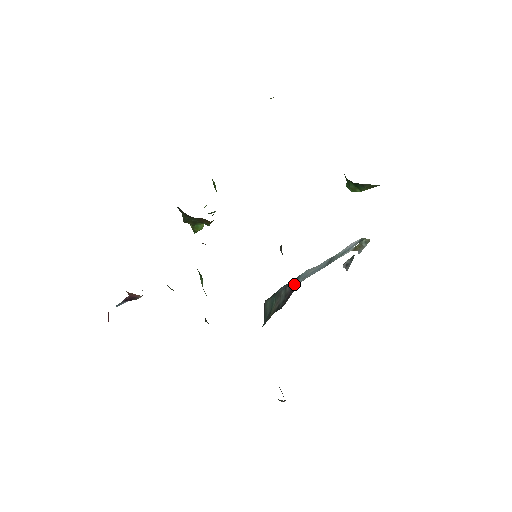
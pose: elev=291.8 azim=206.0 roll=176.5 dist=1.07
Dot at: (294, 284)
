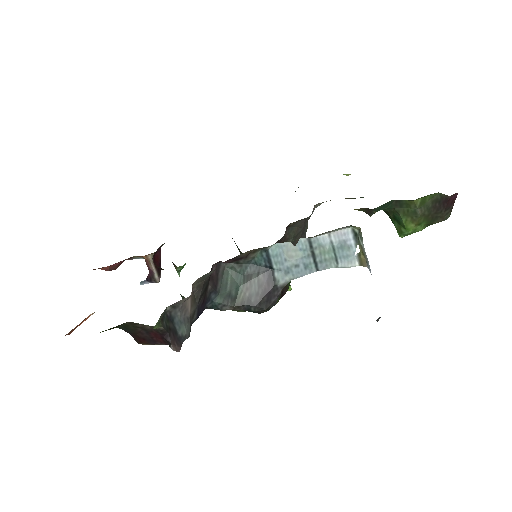
Dot at: (272, 275)
